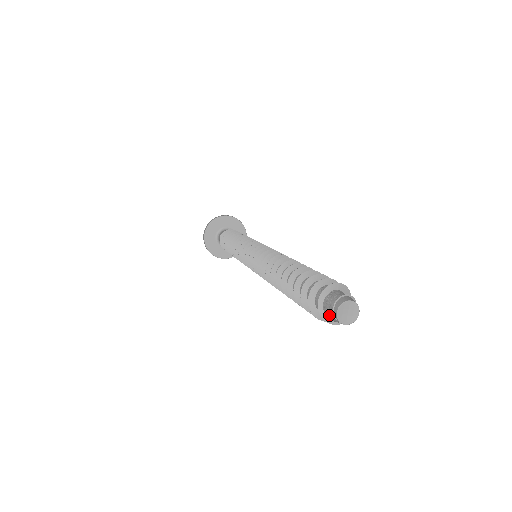
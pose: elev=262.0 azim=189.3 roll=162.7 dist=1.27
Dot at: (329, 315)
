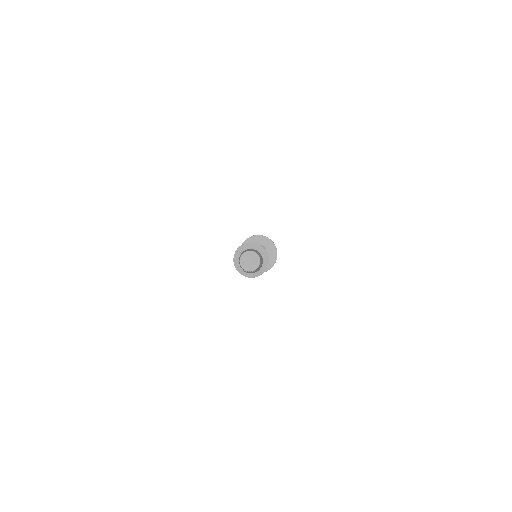
Dot at: (245, 271)
